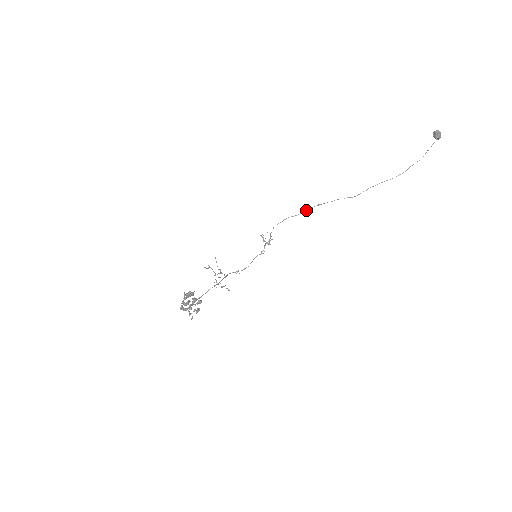
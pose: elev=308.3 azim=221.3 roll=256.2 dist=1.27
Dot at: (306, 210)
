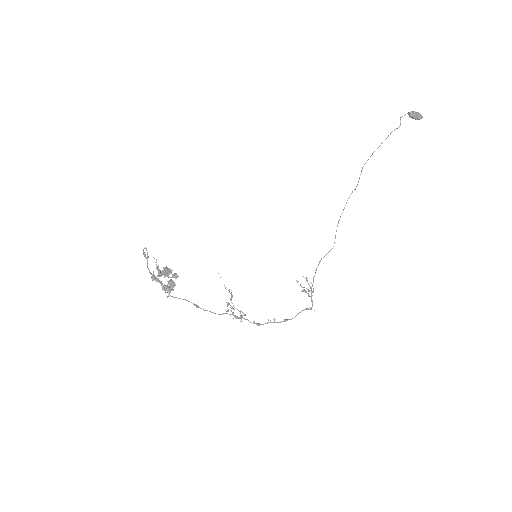
Dot at: occluded
